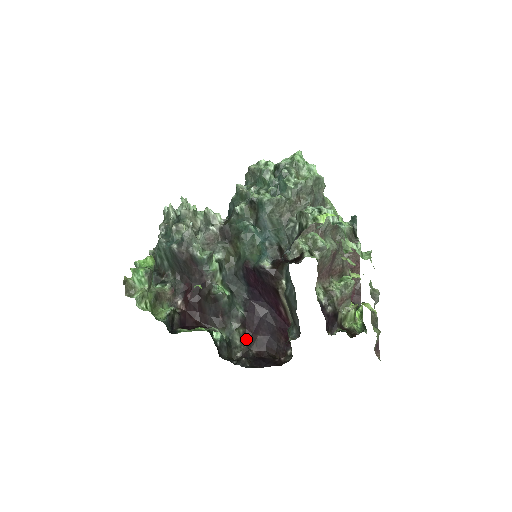
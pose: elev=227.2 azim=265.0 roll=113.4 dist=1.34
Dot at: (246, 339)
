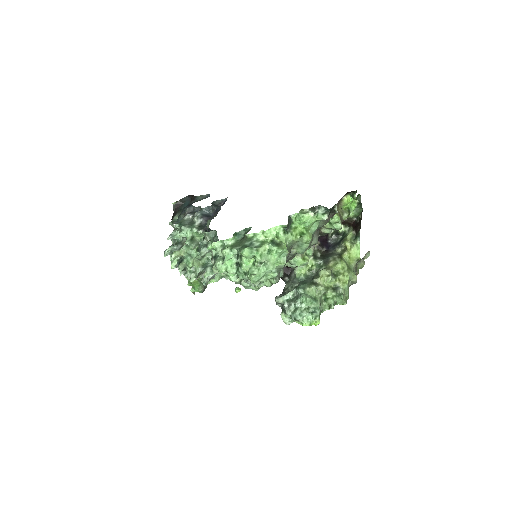
Dot at: occluded
